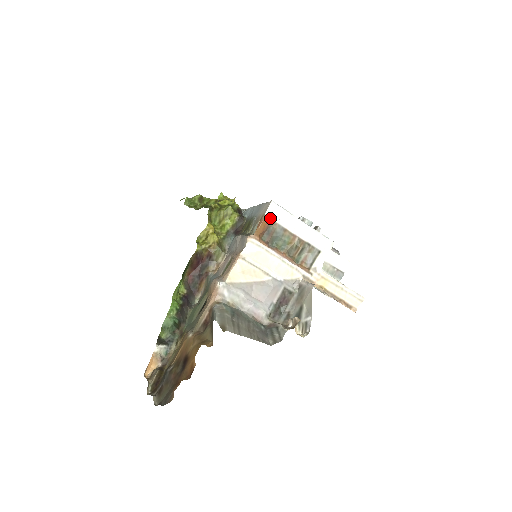
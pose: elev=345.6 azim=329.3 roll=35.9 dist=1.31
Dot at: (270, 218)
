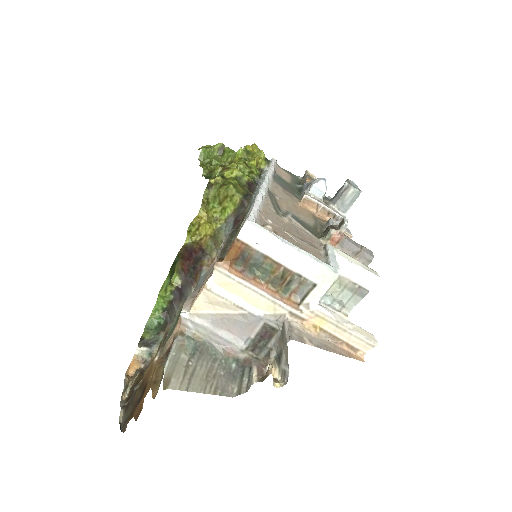
Dot at: (244, 242)
